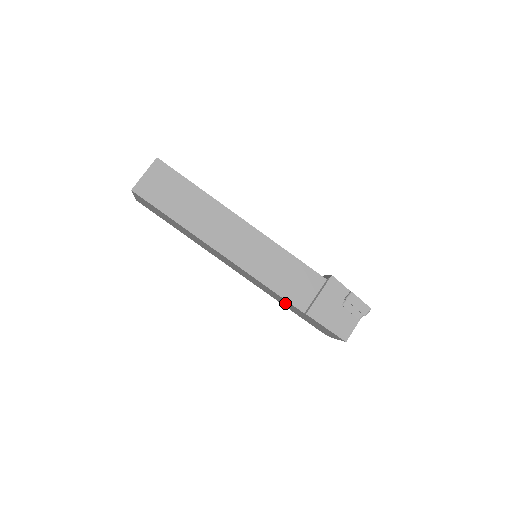
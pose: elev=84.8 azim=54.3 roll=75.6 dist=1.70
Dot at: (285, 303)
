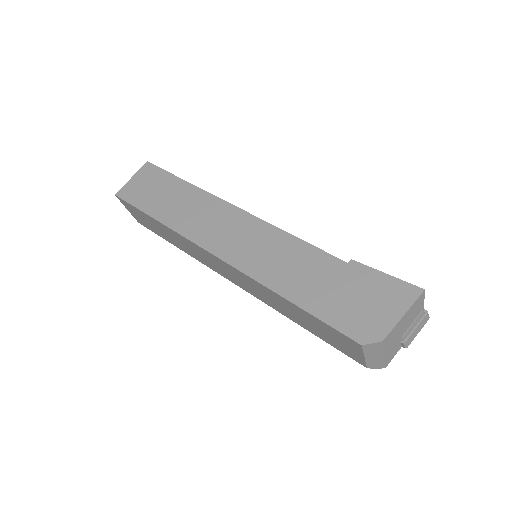
Dot at: (305, 274)
